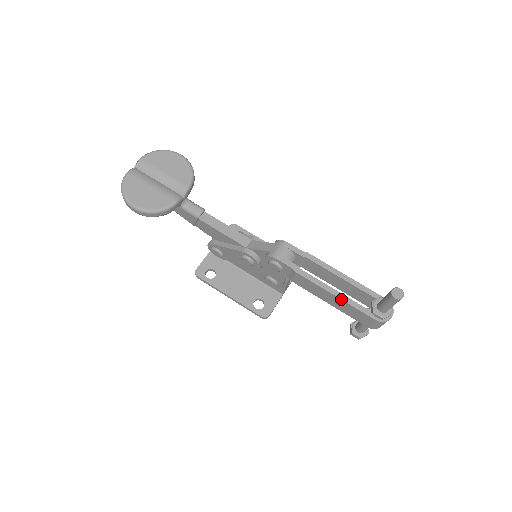
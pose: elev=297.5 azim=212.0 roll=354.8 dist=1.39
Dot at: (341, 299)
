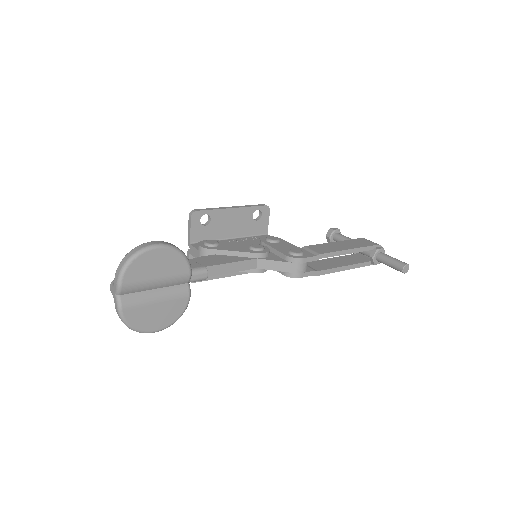
Dot at: occluded
